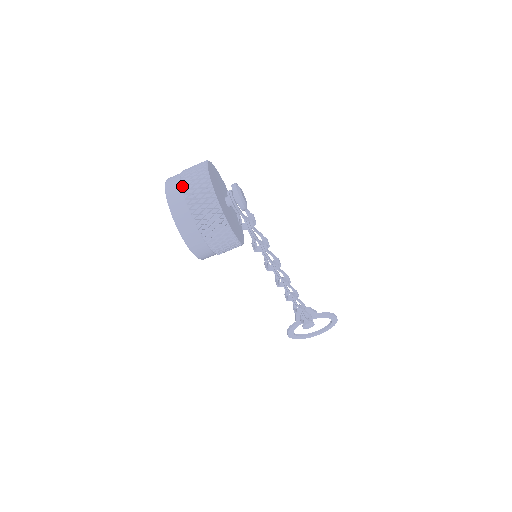
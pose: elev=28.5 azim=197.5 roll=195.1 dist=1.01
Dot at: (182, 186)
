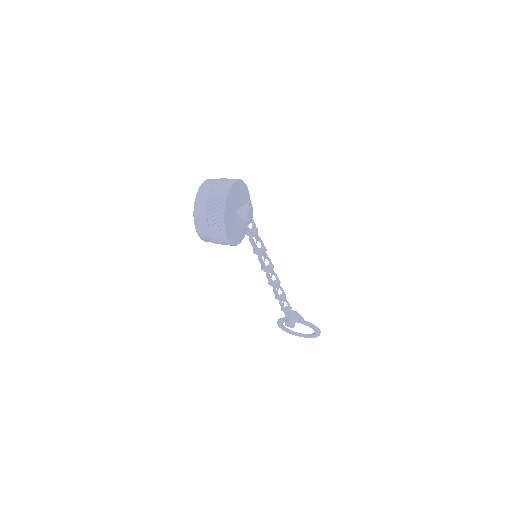
Dot at: (209, 190)
